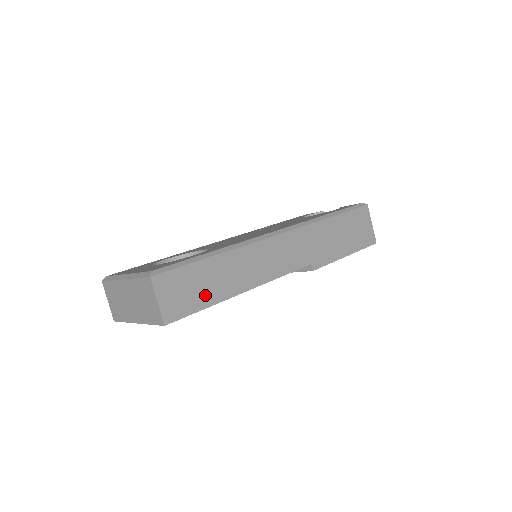
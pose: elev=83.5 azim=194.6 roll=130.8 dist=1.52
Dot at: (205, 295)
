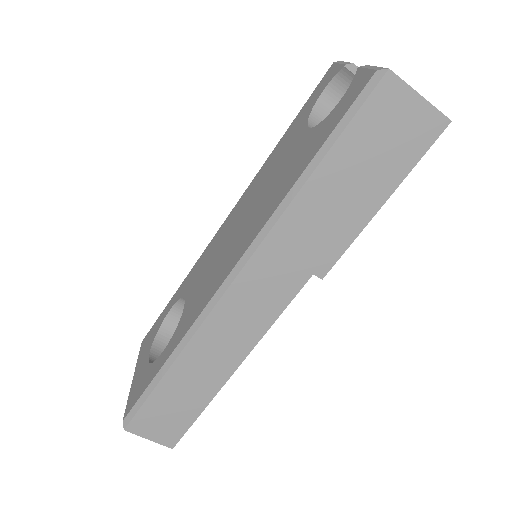
Dot at: (189, 406)
